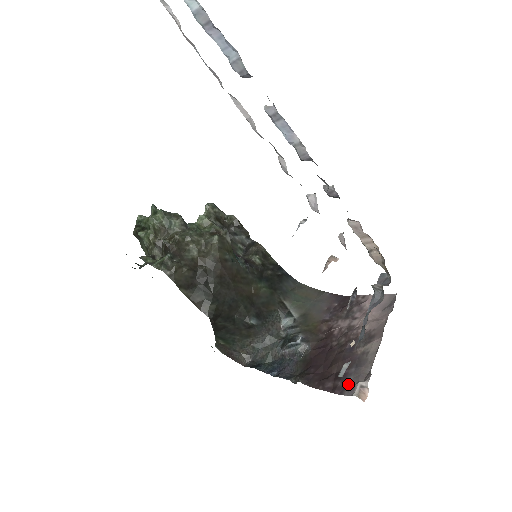
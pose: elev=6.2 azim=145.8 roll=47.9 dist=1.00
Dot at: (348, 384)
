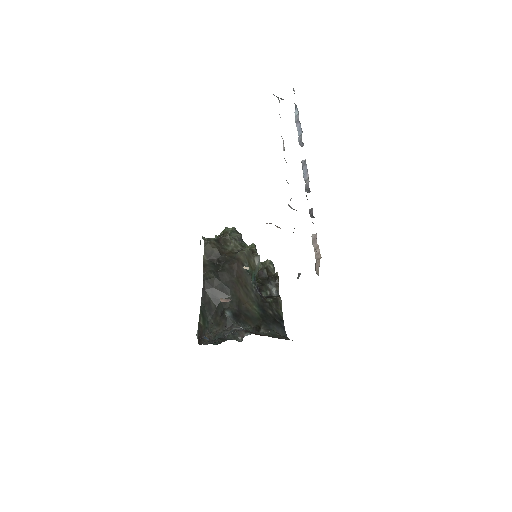
Dot at: occluded
